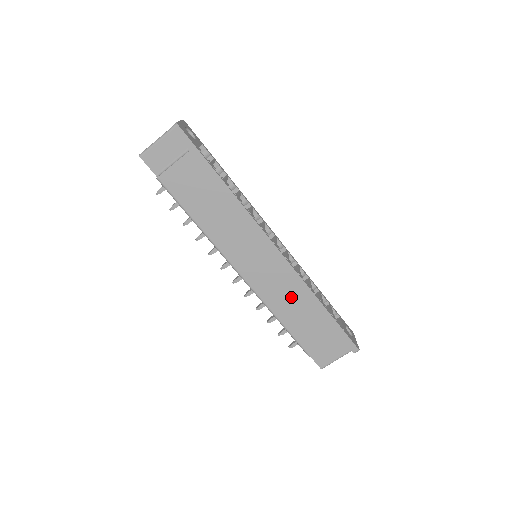
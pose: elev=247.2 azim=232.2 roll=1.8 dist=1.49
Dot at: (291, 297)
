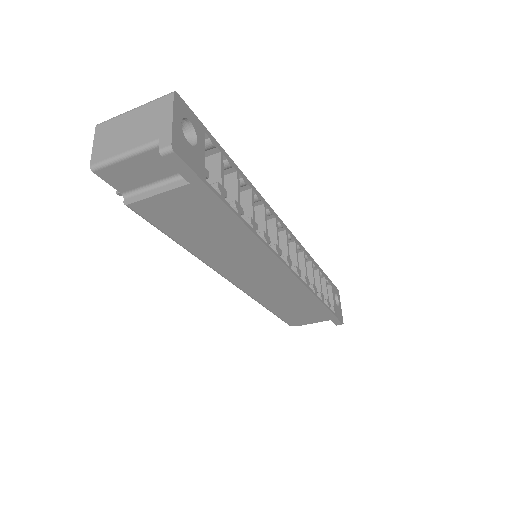
Dot at: (289, 298)
